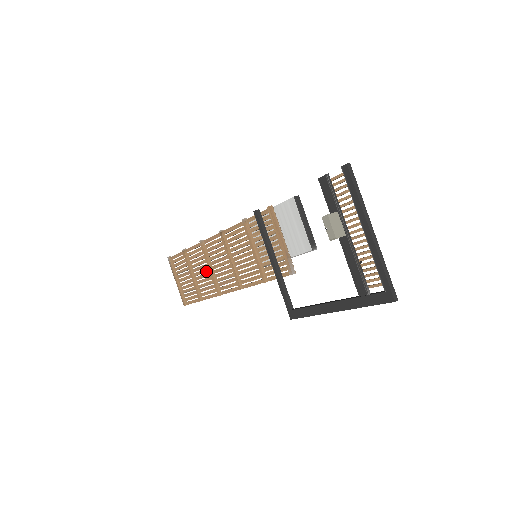
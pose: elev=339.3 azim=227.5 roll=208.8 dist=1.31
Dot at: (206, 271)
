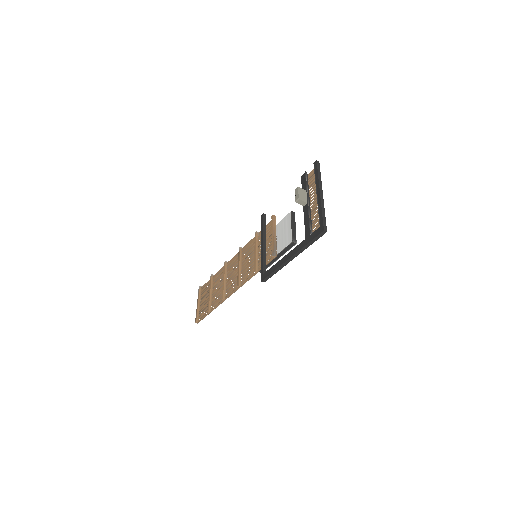
Dot at: (221, 286)
